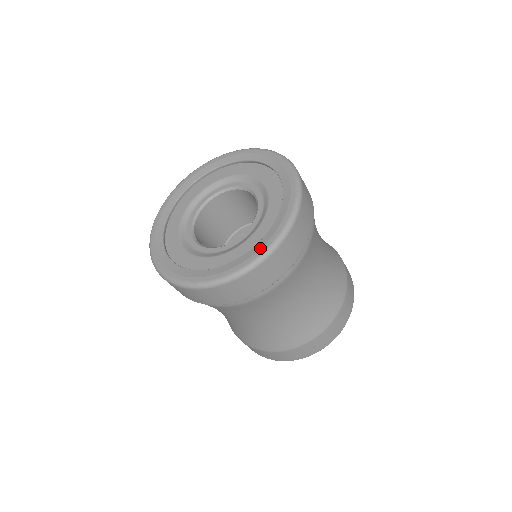
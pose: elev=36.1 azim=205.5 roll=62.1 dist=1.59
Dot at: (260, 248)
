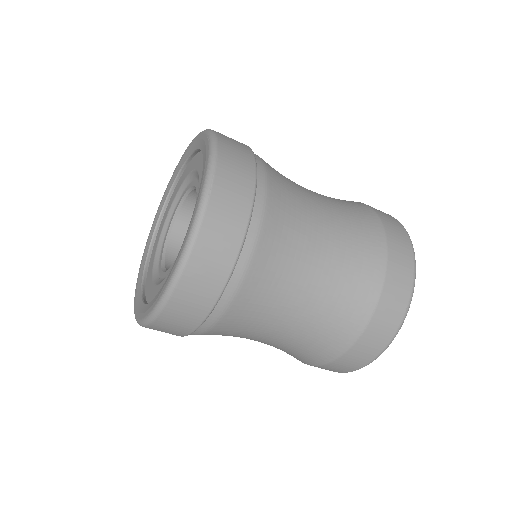
Dot at: (196, 203)
